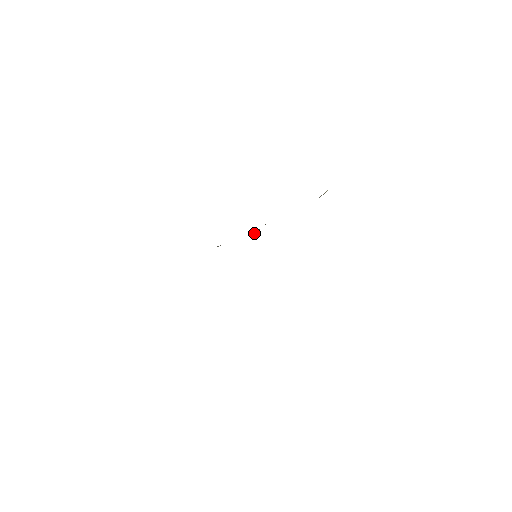
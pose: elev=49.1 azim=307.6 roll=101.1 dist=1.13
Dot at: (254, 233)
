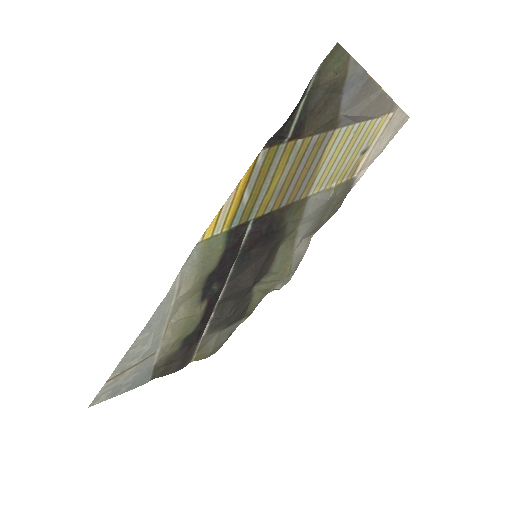
Dot at: (284, 268)
